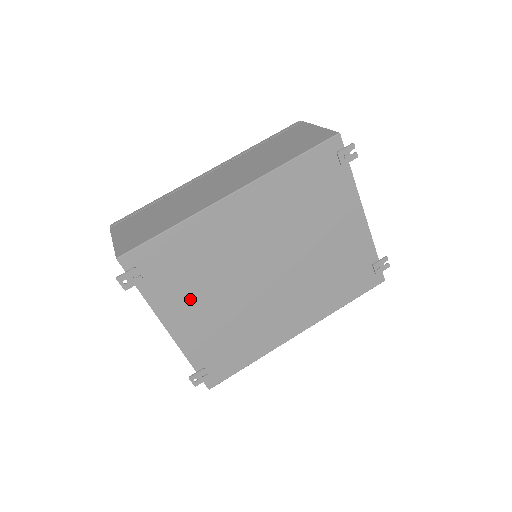
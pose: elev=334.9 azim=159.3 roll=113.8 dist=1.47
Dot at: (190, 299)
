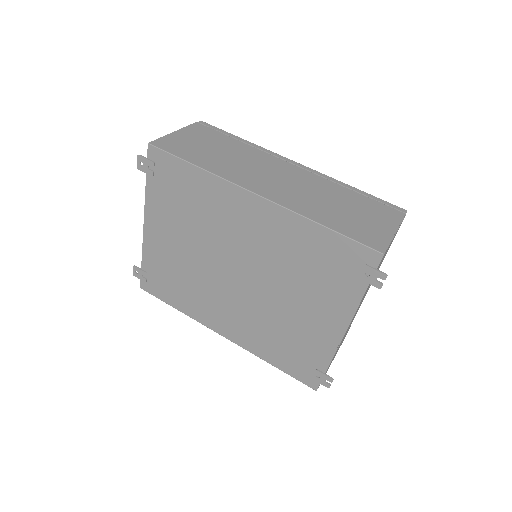
Dot at: (172, 224)
